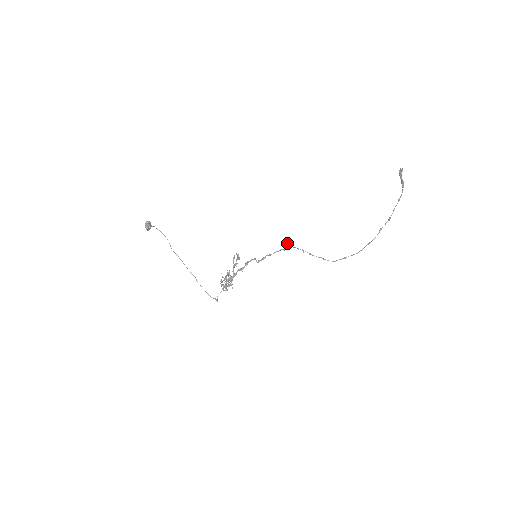
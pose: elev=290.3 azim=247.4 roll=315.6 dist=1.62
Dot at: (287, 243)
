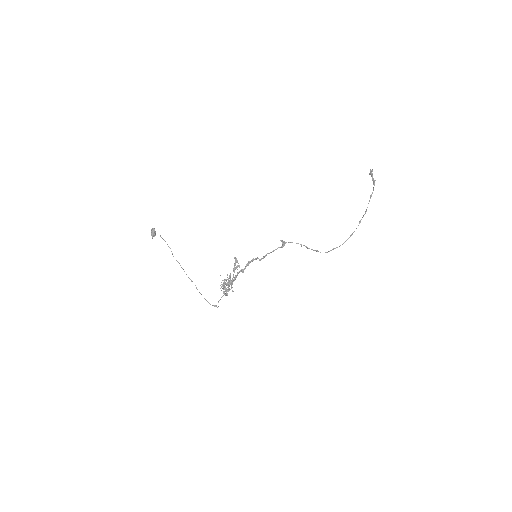
Dot at: occluded
